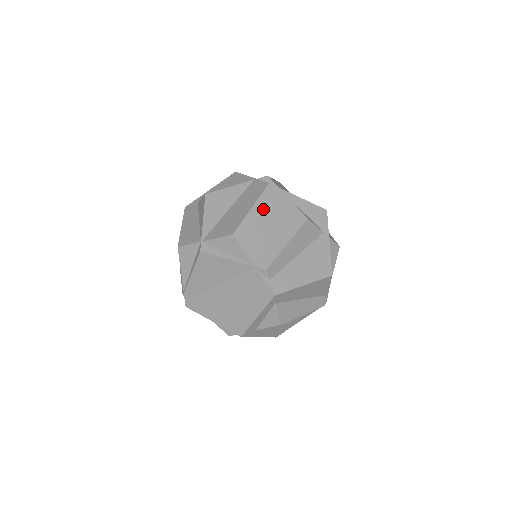
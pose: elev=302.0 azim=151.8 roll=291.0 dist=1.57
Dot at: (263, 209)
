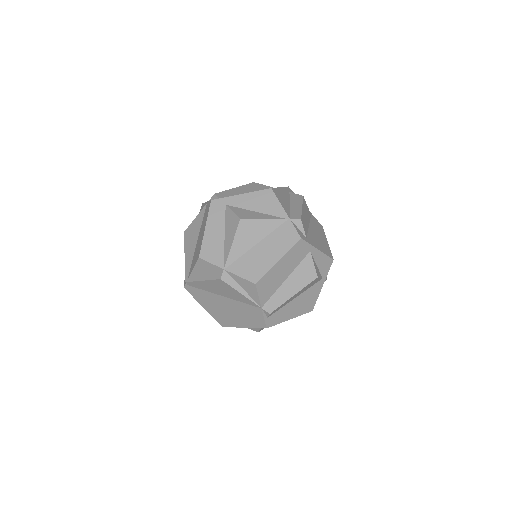
Dot at: (287, 261)
